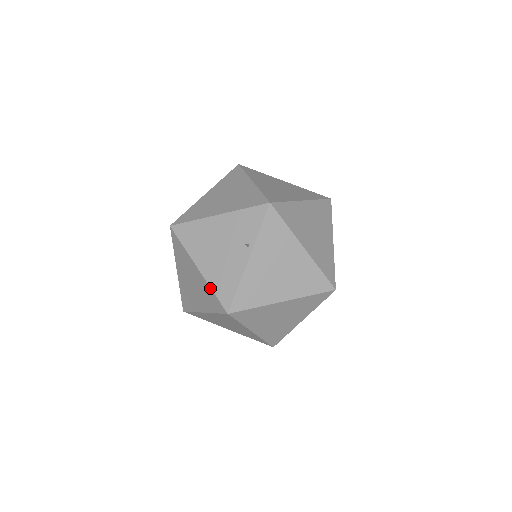
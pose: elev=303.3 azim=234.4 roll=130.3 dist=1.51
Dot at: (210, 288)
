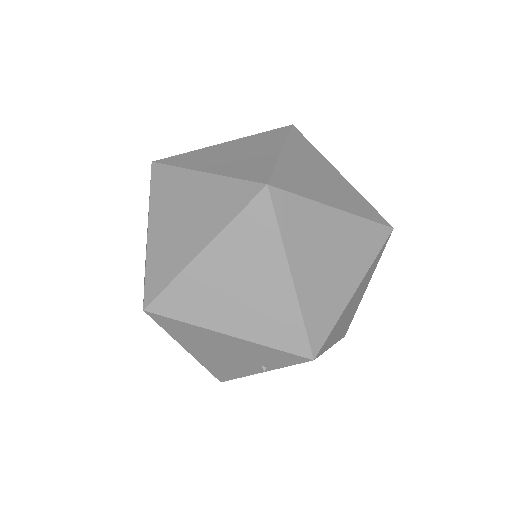
Dot at: (202, 365)
